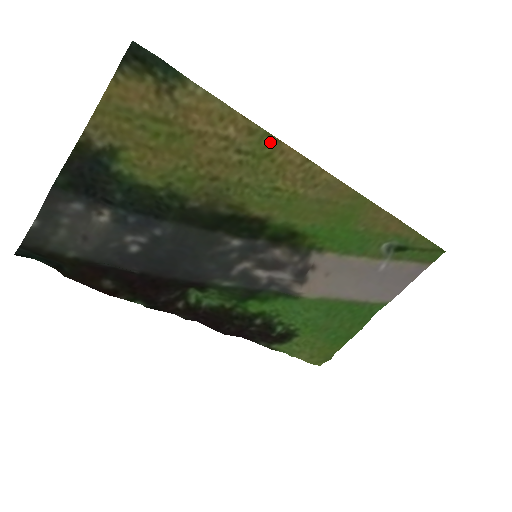
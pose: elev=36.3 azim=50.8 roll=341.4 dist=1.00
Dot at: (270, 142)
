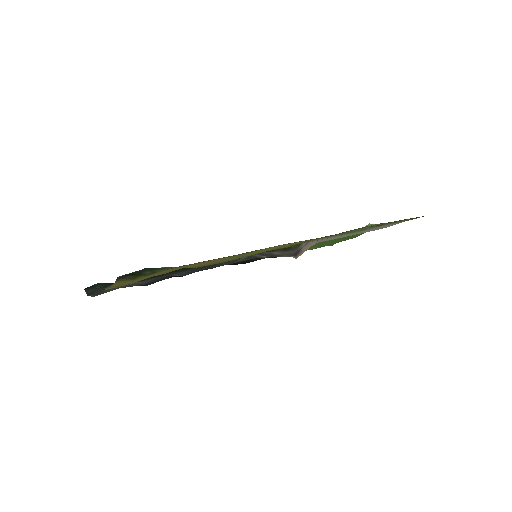
Dot at: occluded
